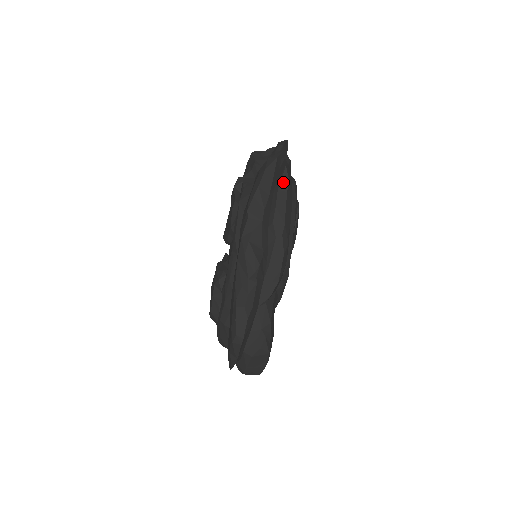
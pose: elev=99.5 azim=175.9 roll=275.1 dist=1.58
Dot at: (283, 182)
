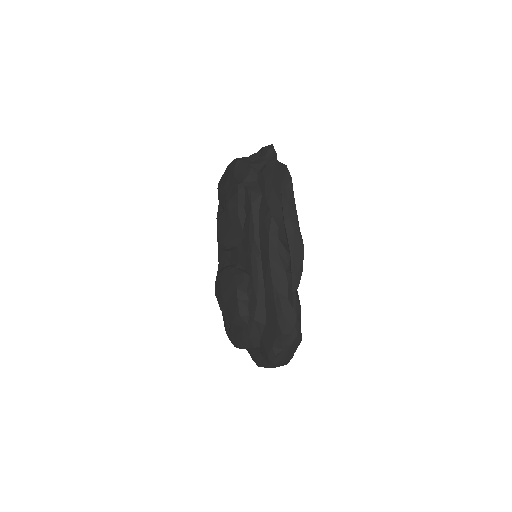
Dot at: (288, 181)
